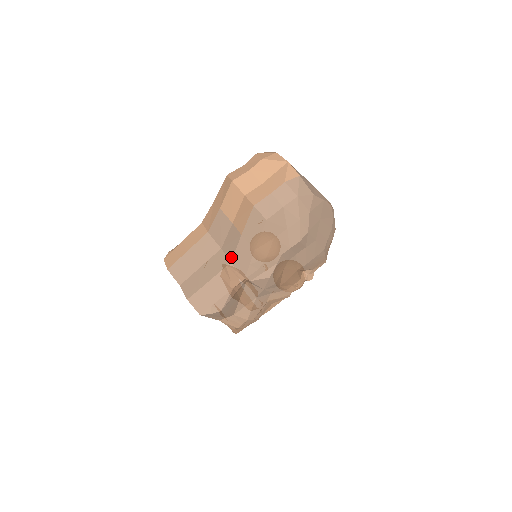
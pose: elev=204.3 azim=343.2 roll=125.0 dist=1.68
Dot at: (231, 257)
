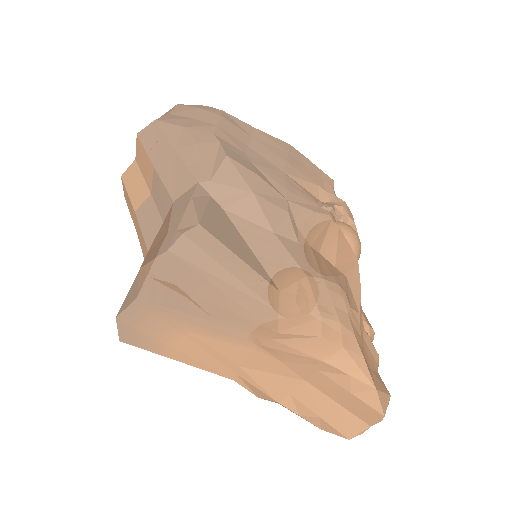
Dot at: (169, 200)
